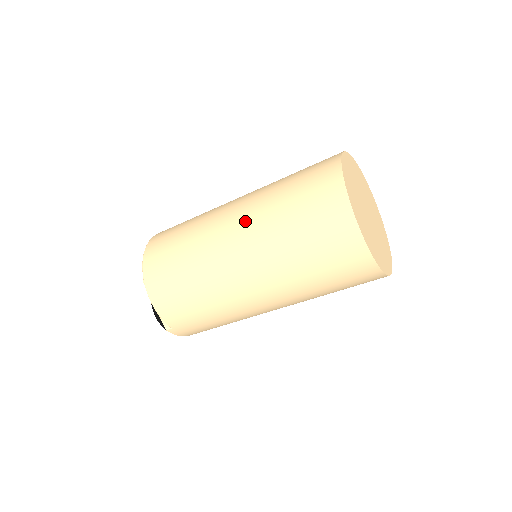
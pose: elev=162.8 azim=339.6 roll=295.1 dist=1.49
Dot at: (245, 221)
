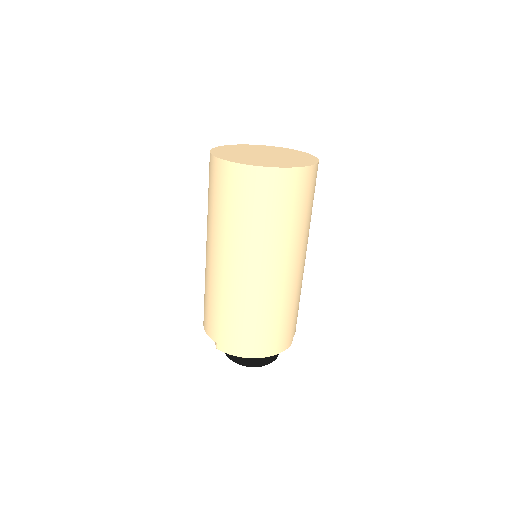
Dot at: occluded
